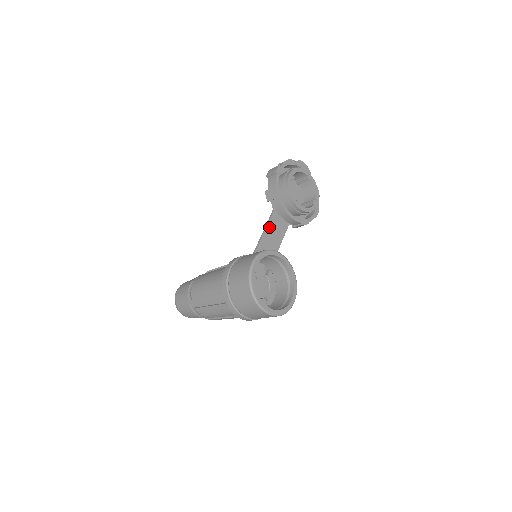
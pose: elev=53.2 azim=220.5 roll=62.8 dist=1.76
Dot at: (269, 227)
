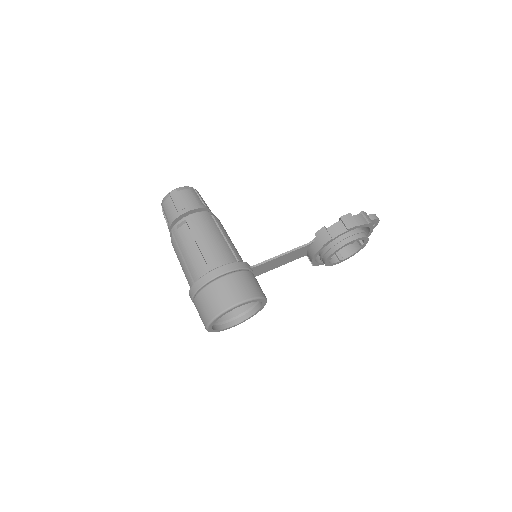
Dot at: (290, 254)
